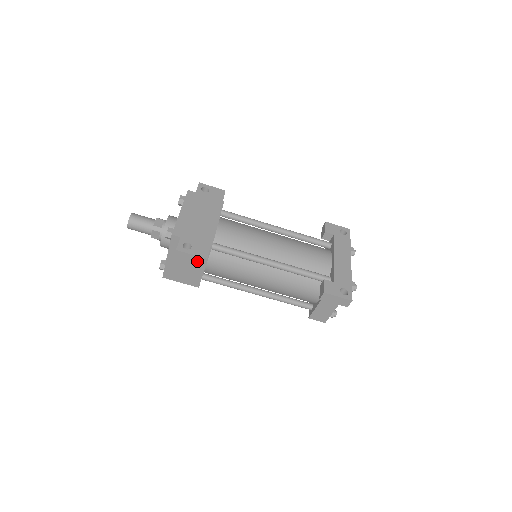
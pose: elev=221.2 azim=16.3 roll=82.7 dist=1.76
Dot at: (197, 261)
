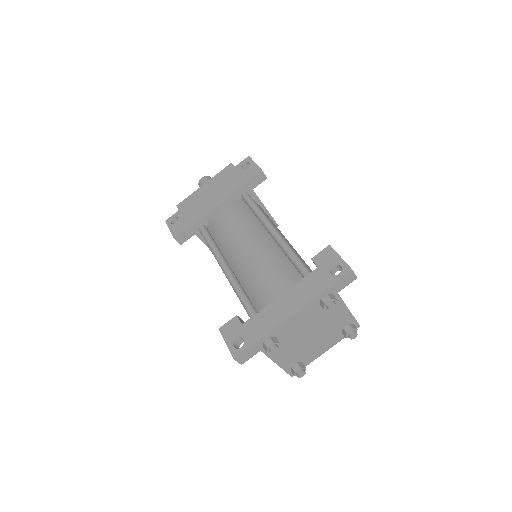
Dot at: occluded
